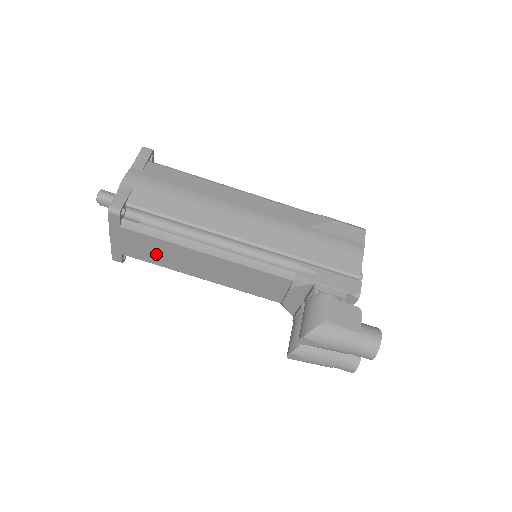
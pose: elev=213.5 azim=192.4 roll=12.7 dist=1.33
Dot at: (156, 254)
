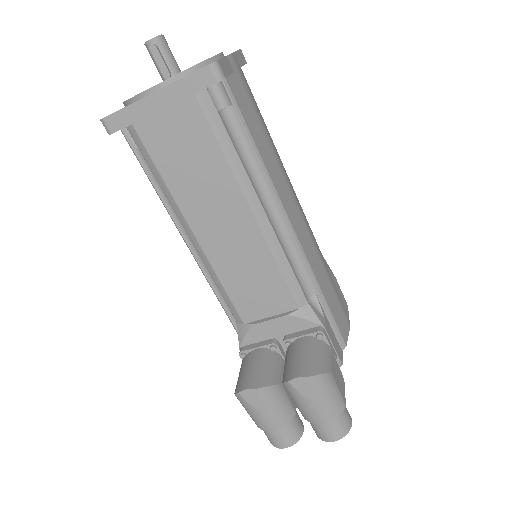
Dot at: (184, 163)
